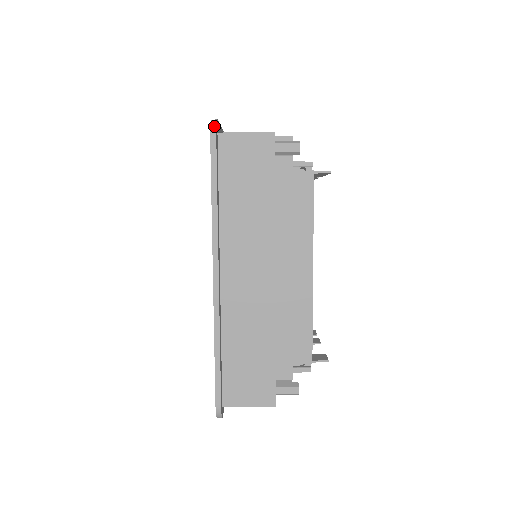
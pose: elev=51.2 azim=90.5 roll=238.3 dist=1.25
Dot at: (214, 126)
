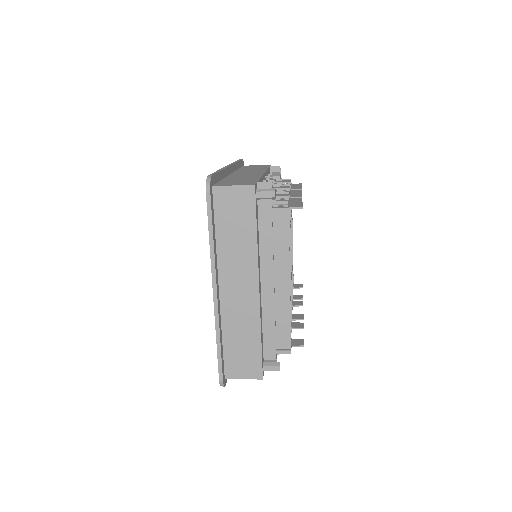
Dot at: (208, 184)
